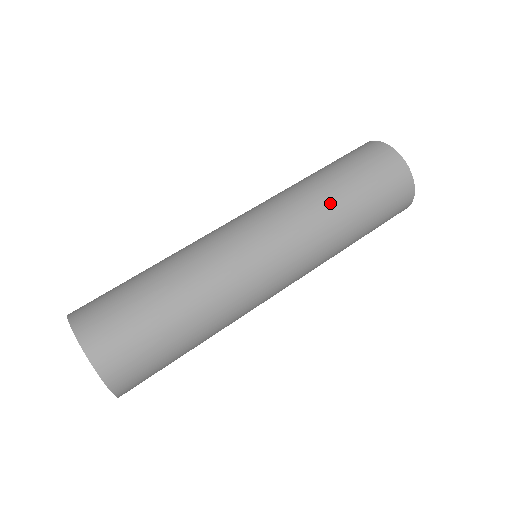
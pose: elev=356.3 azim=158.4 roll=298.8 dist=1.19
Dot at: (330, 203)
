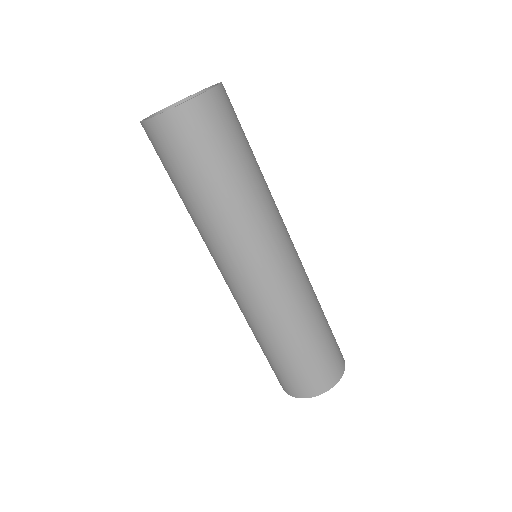
Dot at: occluded
